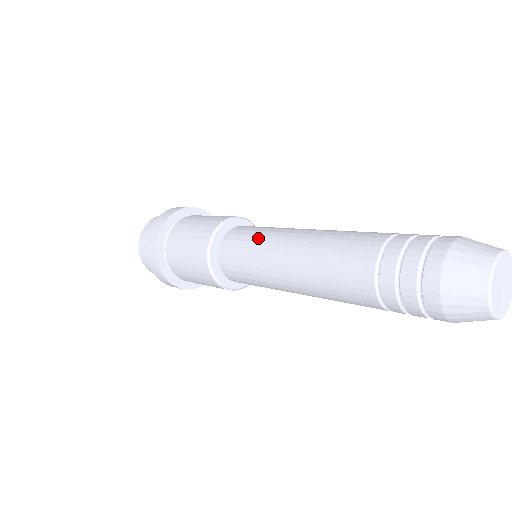
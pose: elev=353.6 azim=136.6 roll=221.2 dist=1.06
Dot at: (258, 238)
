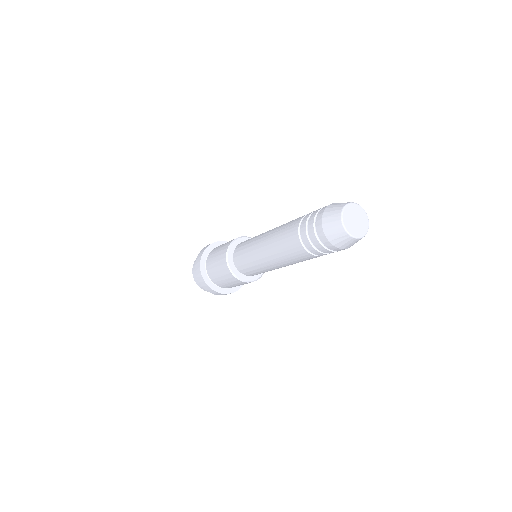
Dot at: (248, 249)
